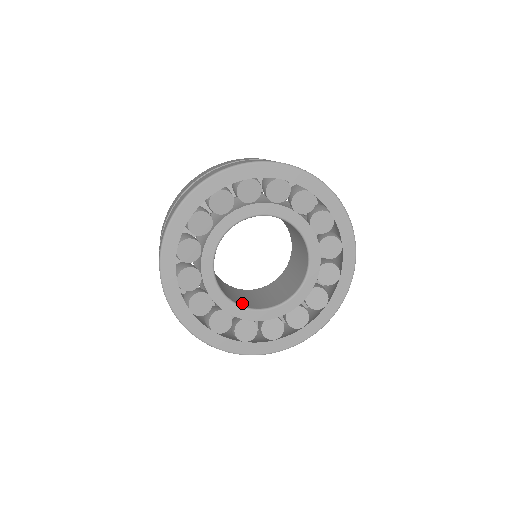
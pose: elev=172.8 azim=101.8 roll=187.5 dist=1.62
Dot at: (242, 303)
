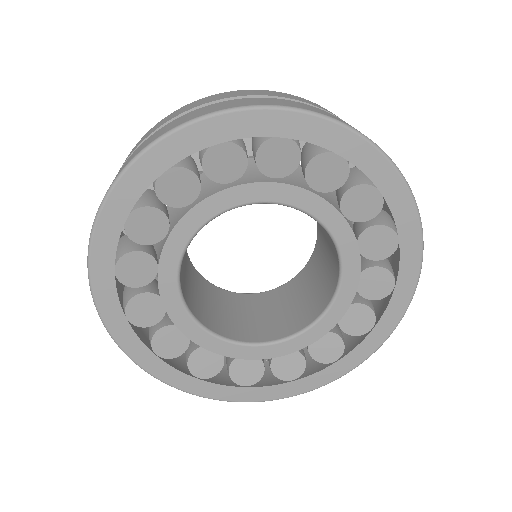
Dot at: (237, 332)
